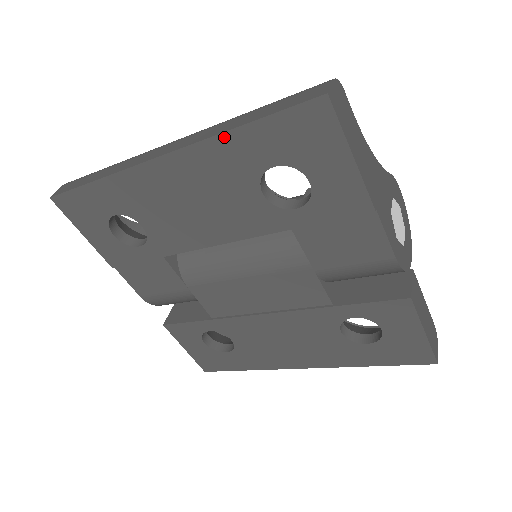
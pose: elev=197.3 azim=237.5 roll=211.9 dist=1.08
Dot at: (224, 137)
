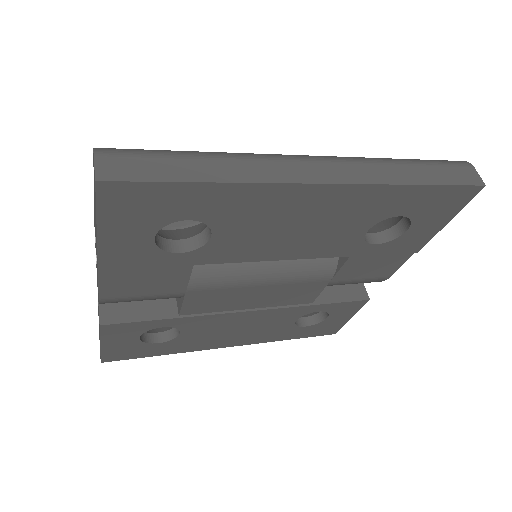
Dot at: (397, 188)
